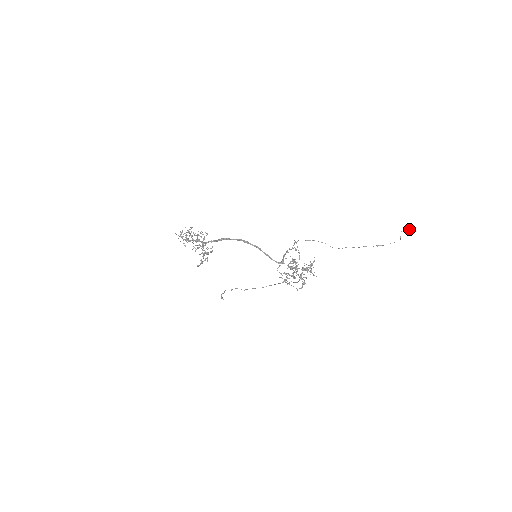
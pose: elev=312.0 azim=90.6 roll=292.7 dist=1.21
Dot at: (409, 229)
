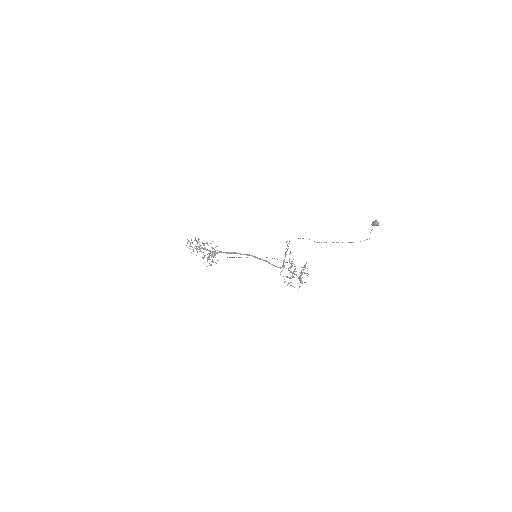
Dot at: (374, 225)
